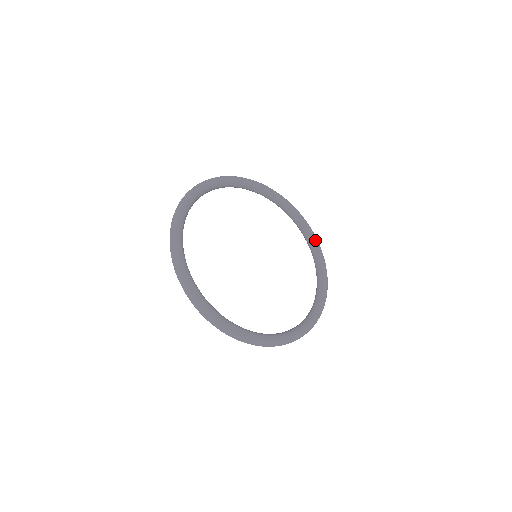
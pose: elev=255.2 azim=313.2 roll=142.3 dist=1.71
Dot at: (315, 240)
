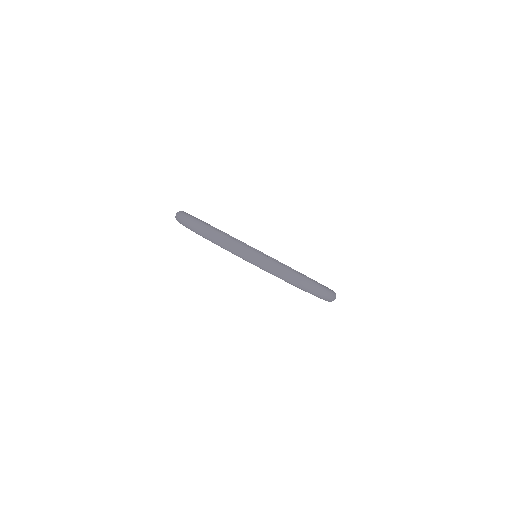
Dot at: (288, 266)
